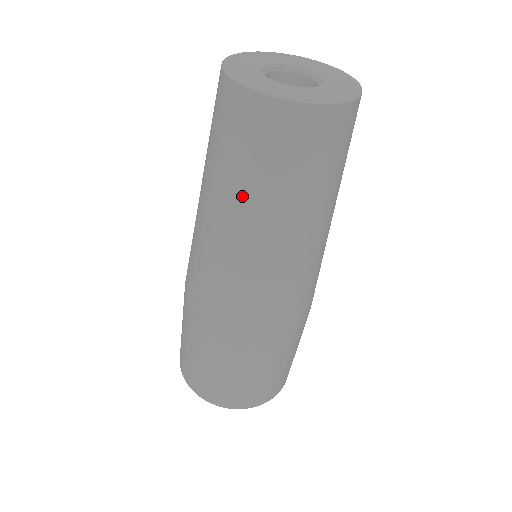
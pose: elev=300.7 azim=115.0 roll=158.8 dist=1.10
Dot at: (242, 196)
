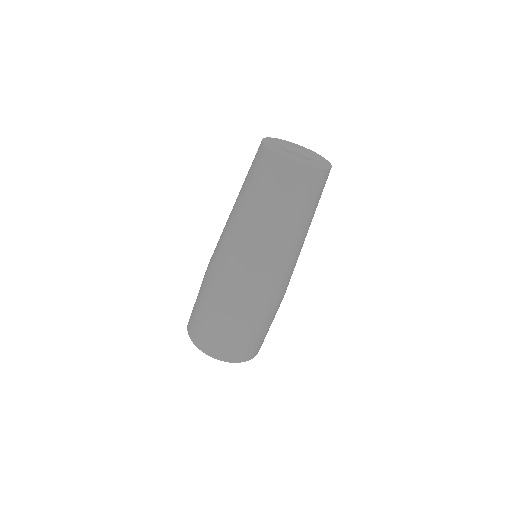
Dot at: (267, 211)
